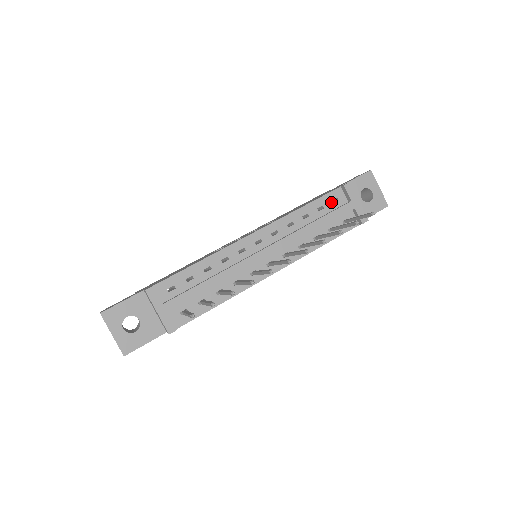
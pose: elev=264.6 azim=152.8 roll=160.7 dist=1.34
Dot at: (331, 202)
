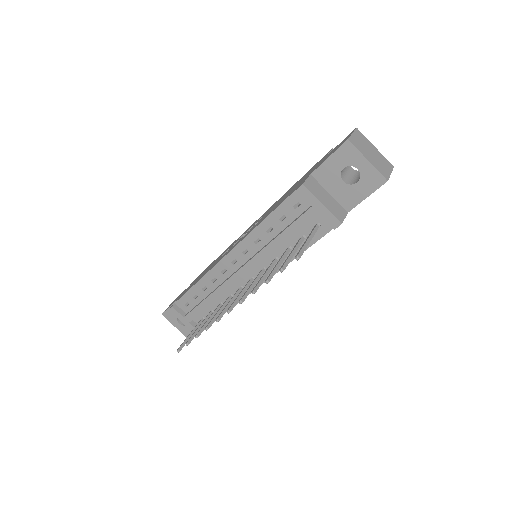
Dot at: (292, 208)
